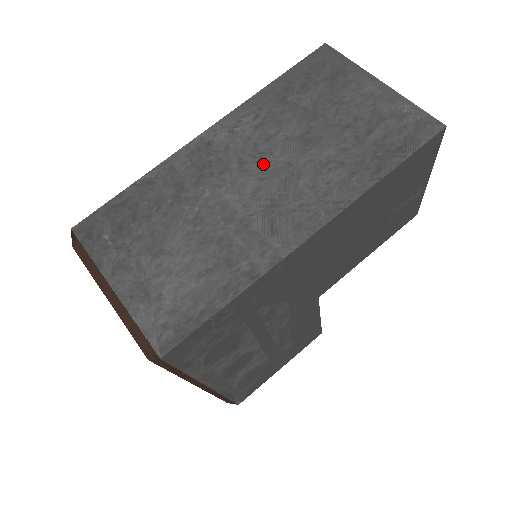
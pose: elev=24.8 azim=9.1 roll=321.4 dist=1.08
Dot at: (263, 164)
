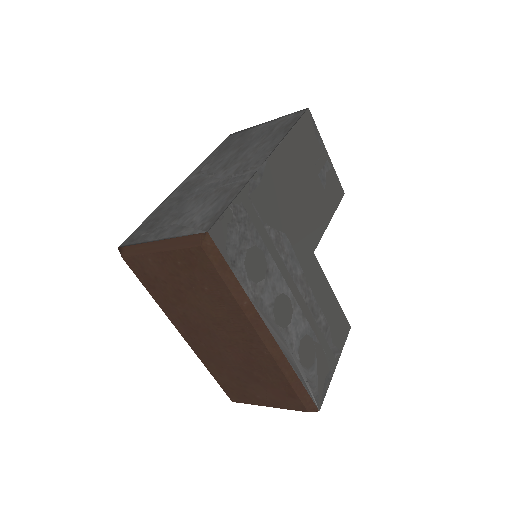
Dot at: (223, 167)
